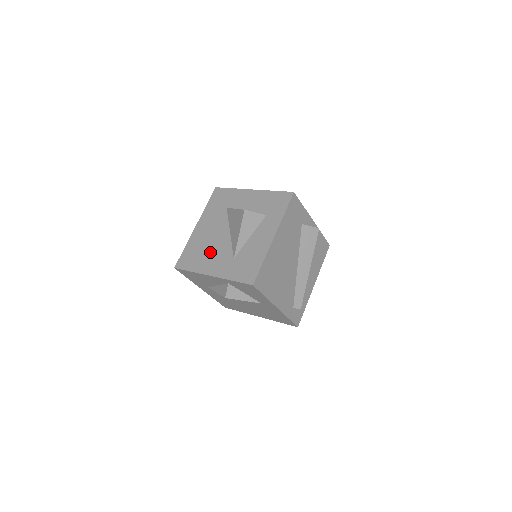
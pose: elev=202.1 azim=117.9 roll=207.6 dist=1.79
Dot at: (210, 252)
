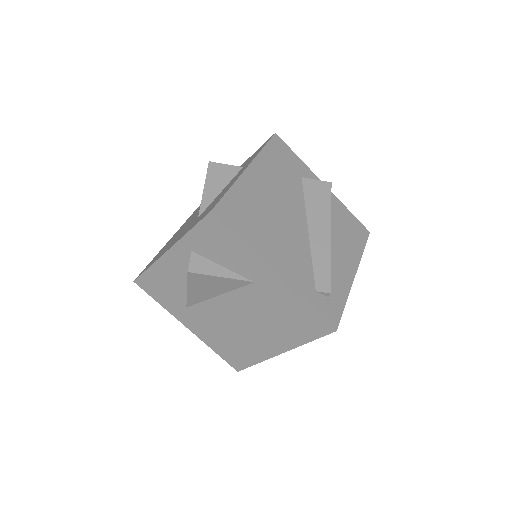
Dot at: (175, 238)
